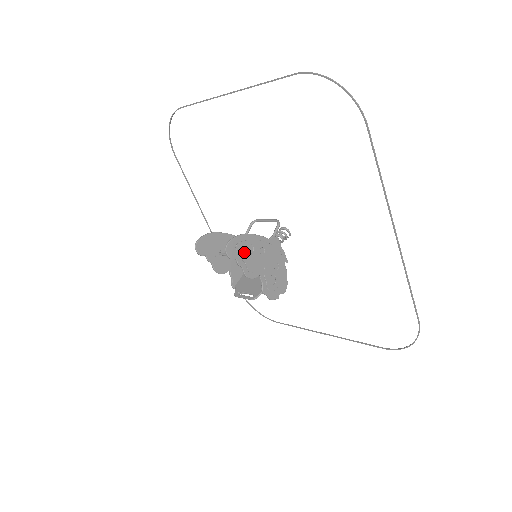
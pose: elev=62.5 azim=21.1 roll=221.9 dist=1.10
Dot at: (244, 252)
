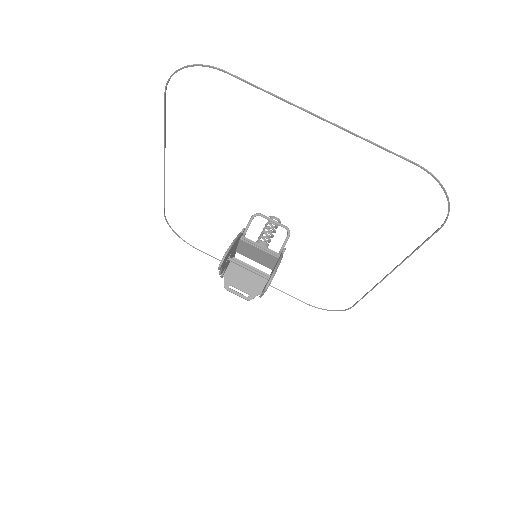
Dot at: occluded
